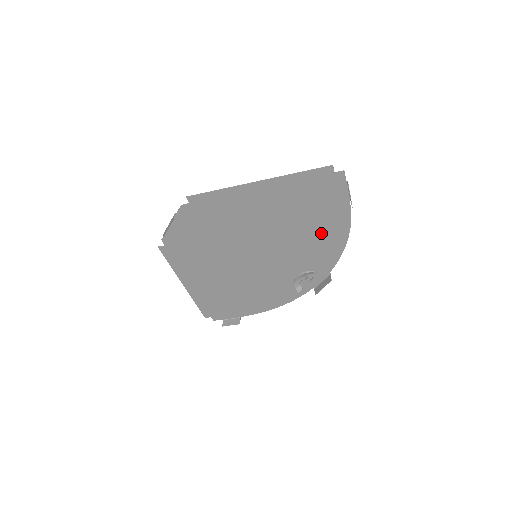
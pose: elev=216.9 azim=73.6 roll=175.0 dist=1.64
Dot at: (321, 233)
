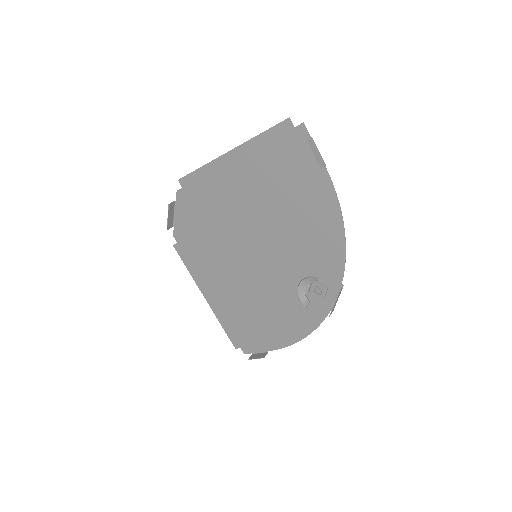
Dot at: (311, 219)
